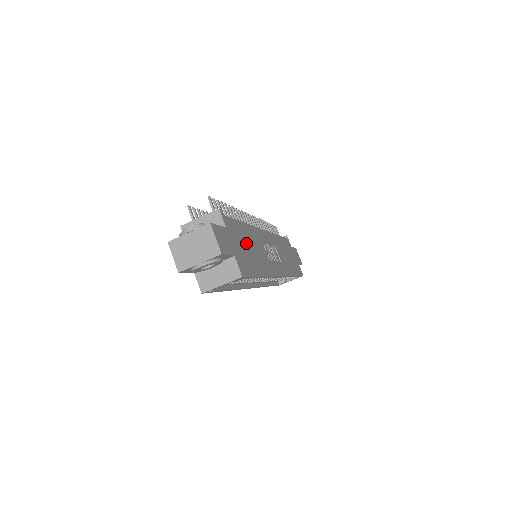
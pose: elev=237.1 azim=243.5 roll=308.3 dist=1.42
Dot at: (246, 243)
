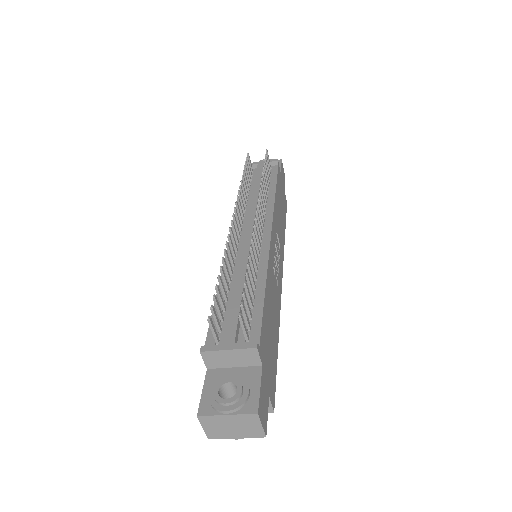
Dot at: (269, 327)
